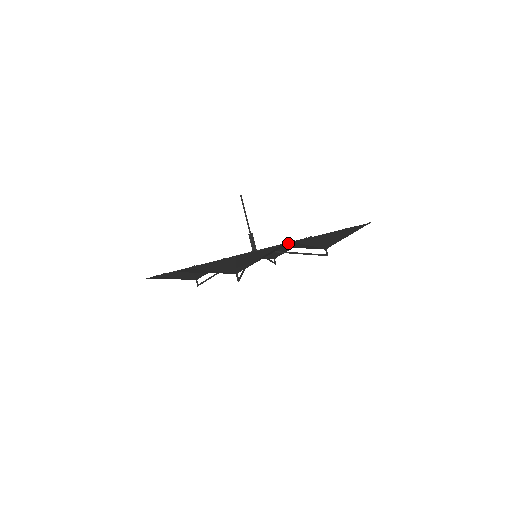
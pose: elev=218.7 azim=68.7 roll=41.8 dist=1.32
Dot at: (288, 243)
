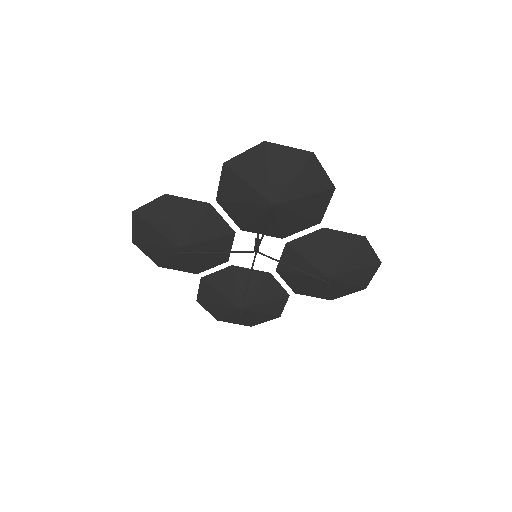
Dot at: (314, 231)
